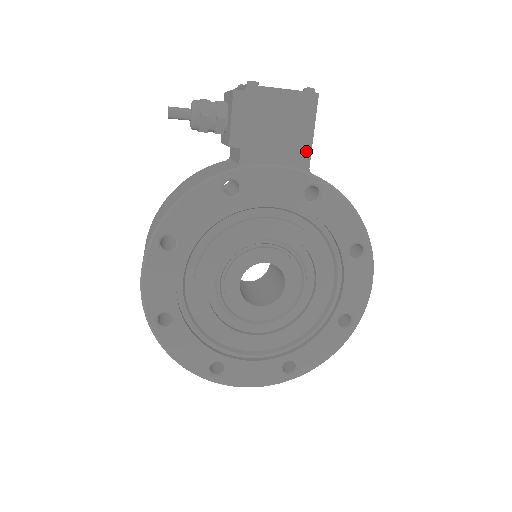
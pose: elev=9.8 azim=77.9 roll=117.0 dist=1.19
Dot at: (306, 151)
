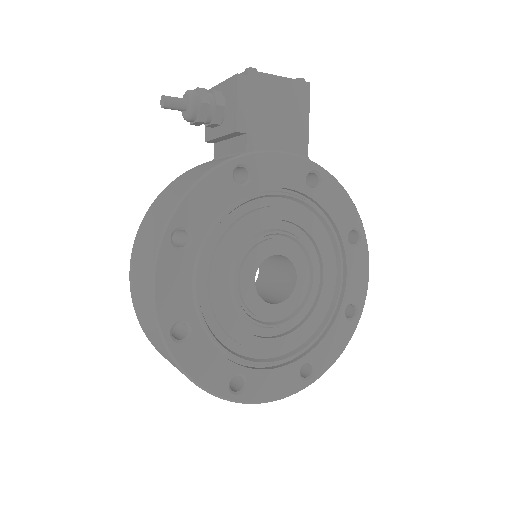
Dot at: (304, 138)
